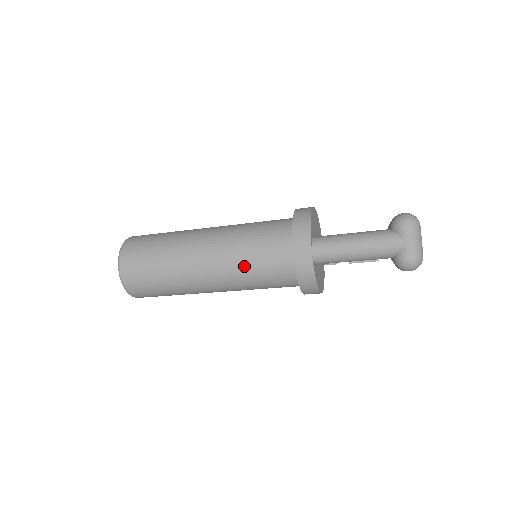
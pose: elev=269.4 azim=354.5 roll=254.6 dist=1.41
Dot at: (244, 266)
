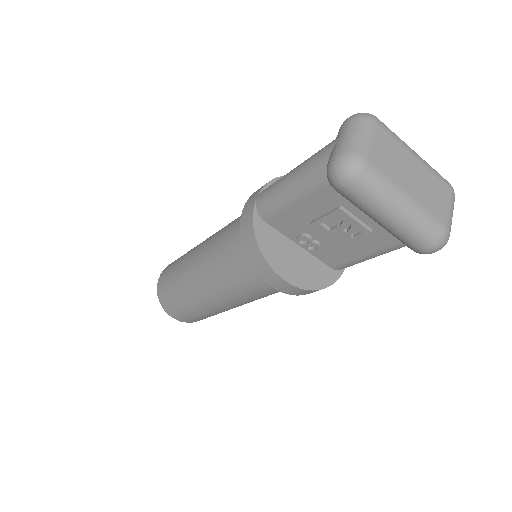
Dot at: (218, 244)
